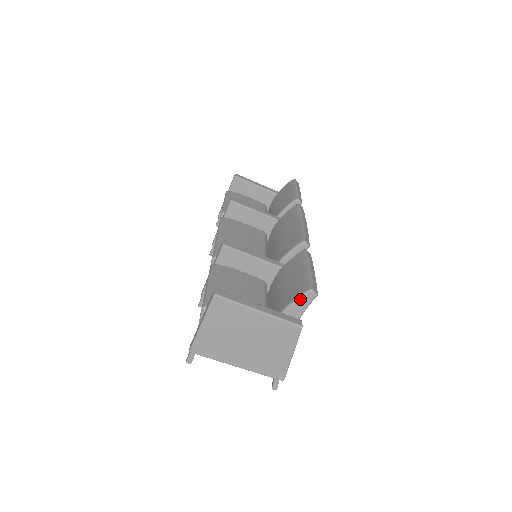
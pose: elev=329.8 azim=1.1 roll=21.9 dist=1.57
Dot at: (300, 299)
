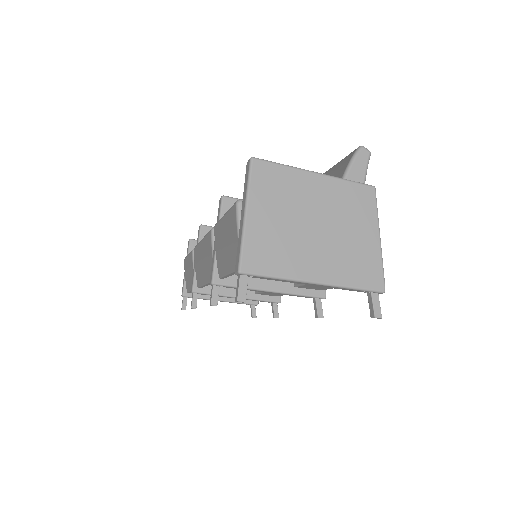
Dot at: (354, 161)
